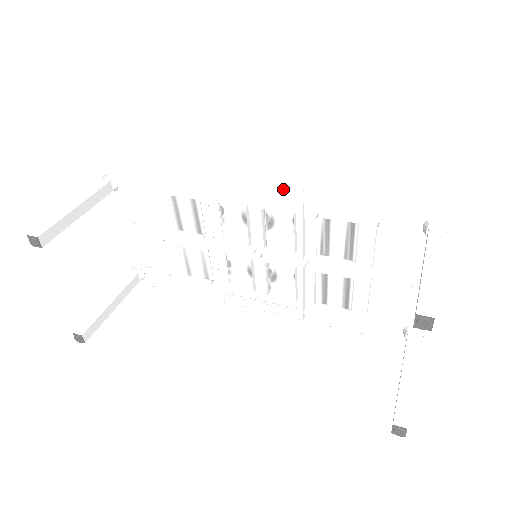
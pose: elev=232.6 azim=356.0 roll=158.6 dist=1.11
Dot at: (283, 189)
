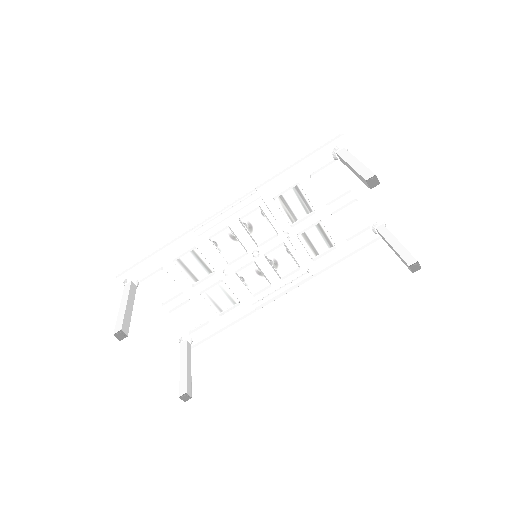
Dot at: occluded
